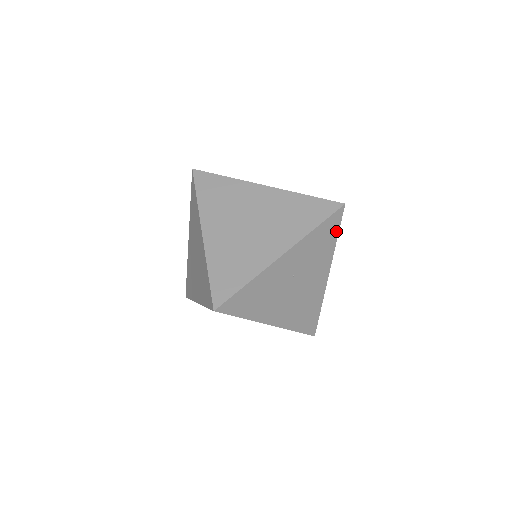
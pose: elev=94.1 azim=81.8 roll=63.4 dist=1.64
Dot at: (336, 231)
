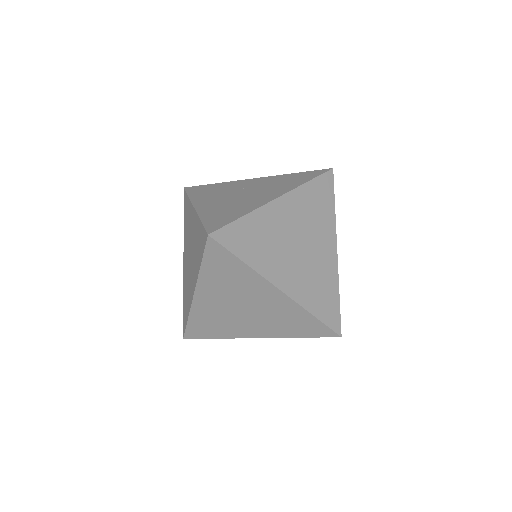
Dot at: occluded
